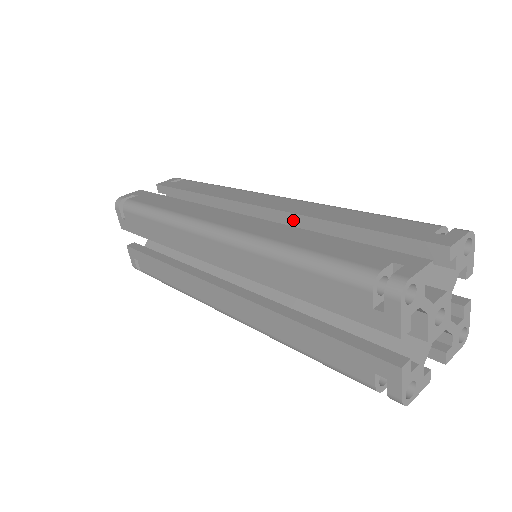
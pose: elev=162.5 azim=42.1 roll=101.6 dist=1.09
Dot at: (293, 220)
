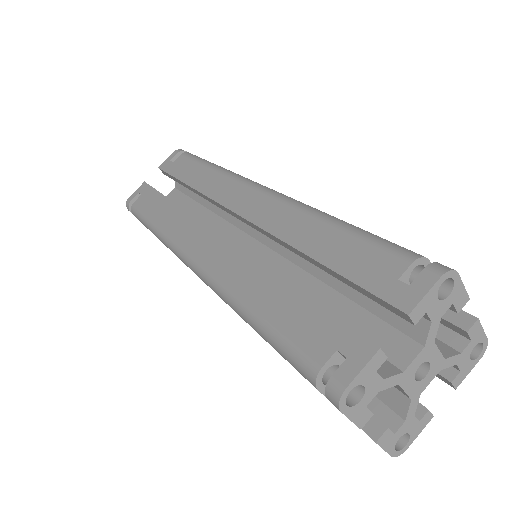
Dot at: (268, 235)
